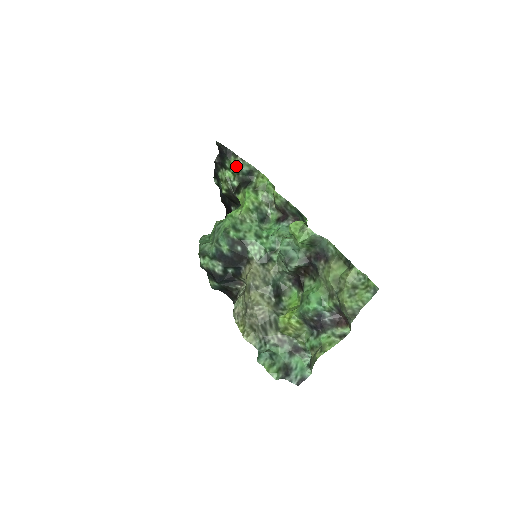
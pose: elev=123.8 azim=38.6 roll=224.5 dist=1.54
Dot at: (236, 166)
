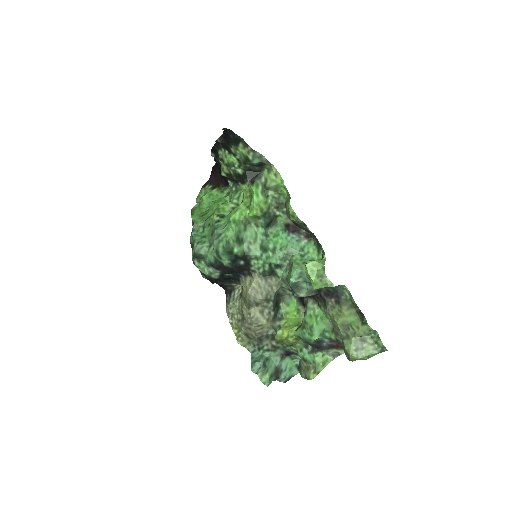
Dot at: (244, 156)
